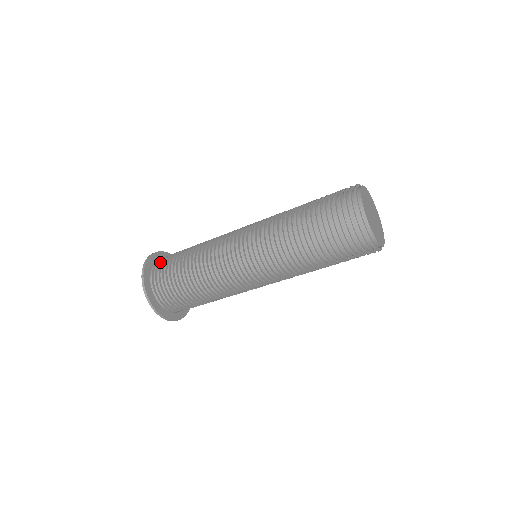
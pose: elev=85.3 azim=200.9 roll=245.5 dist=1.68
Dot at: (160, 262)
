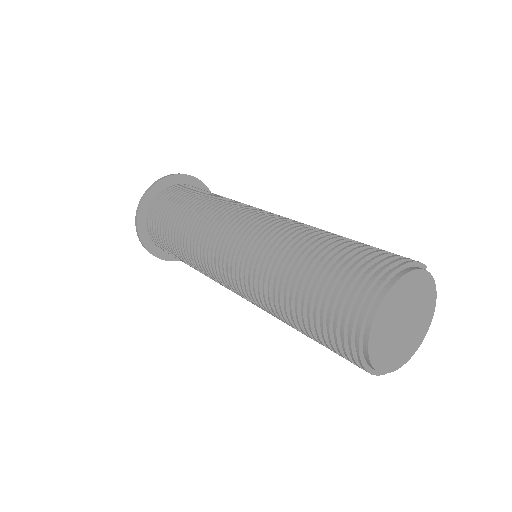
Dot at: (159, 202)
